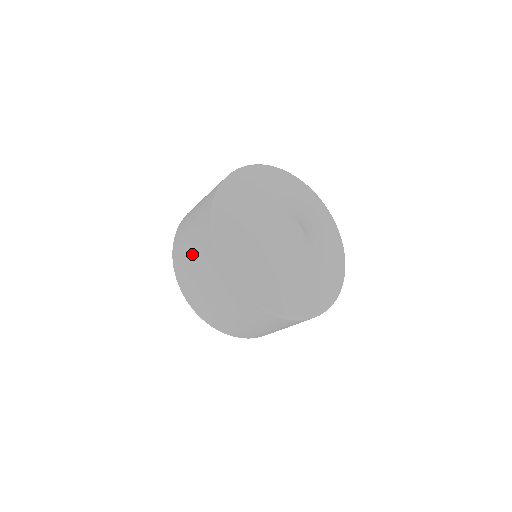
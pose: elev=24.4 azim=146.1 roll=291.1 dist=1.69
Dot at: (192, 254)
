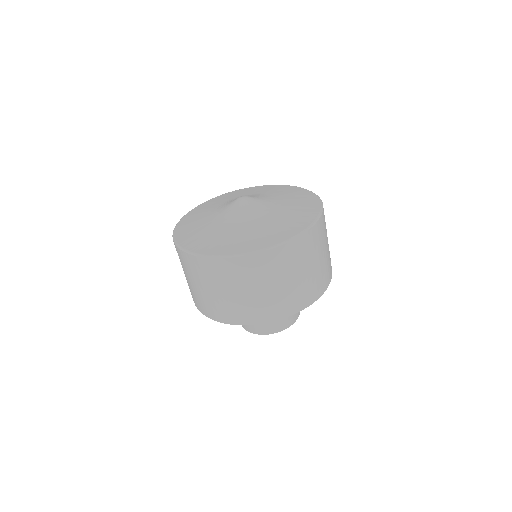
Dot at: occluded
